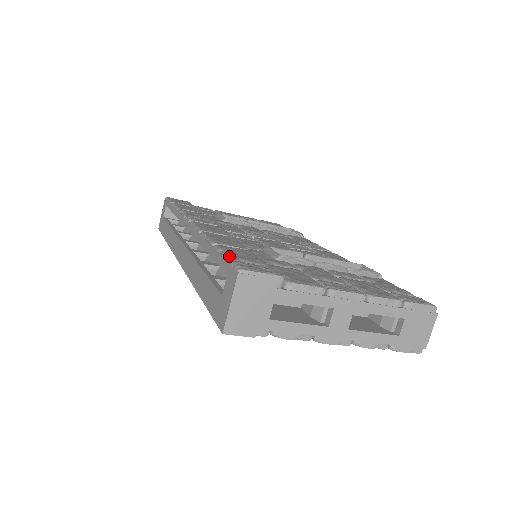
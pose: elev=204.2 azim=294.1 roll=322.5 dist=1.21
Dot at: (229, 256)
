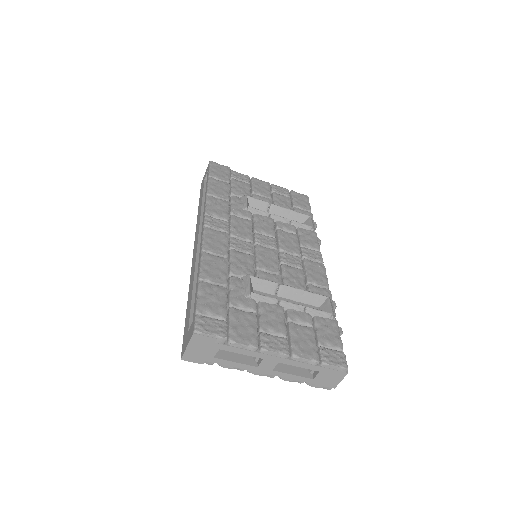
Dot at: (199, 306)
